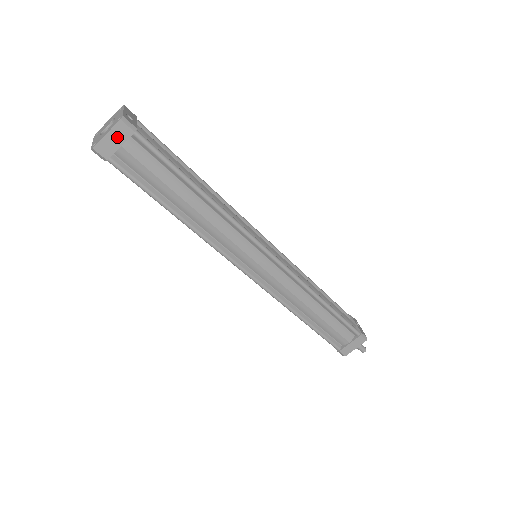
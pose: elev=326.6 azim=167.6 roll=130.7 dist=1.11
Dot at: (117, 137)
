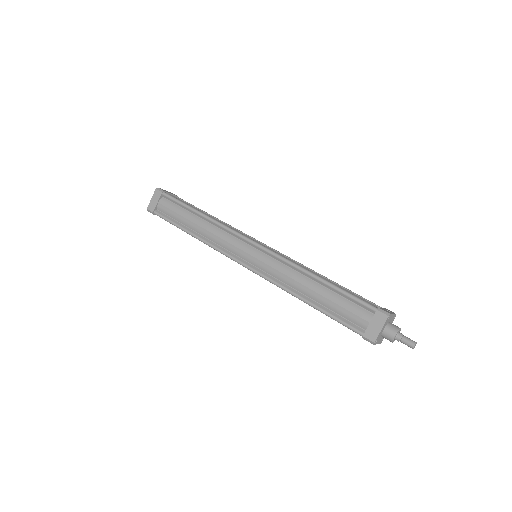
Dot at: (156, 198)
